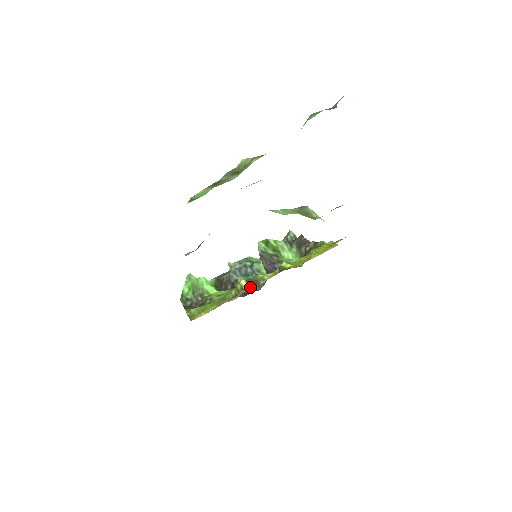
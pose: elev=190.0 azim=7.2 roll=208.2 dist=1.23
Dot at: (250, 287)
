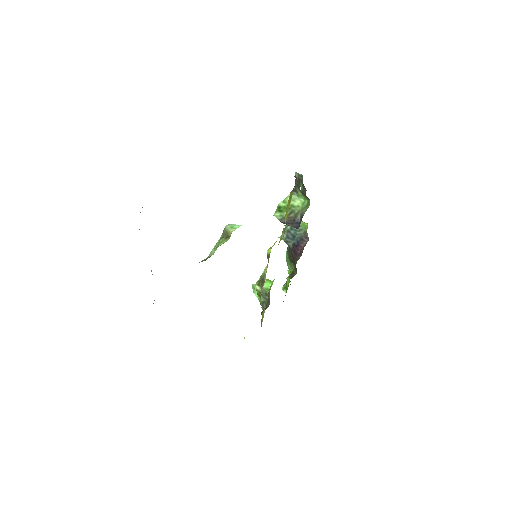
Dot at: (262, 288)
